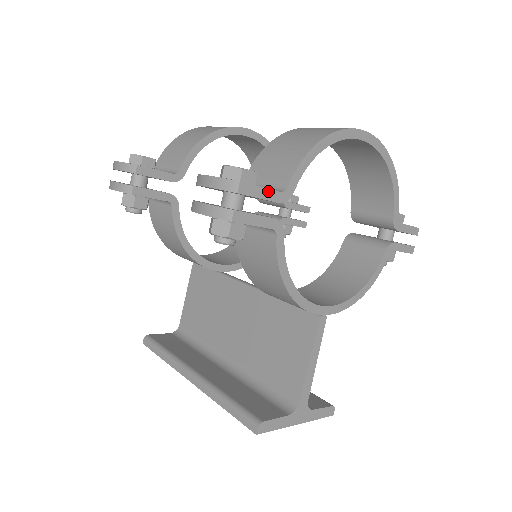
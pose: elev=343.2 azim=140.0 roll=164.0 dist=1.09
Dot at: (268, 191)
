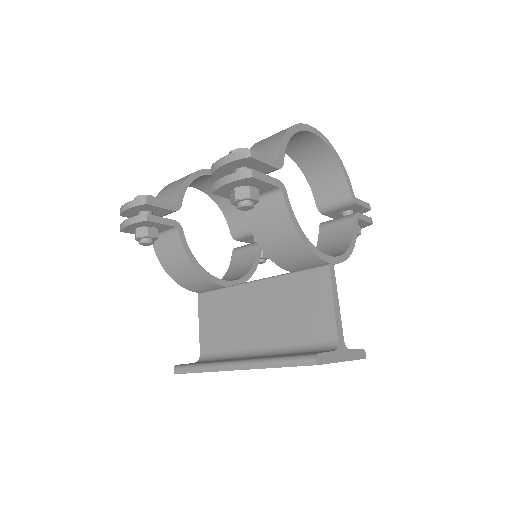
Dot at: (268, 159)
